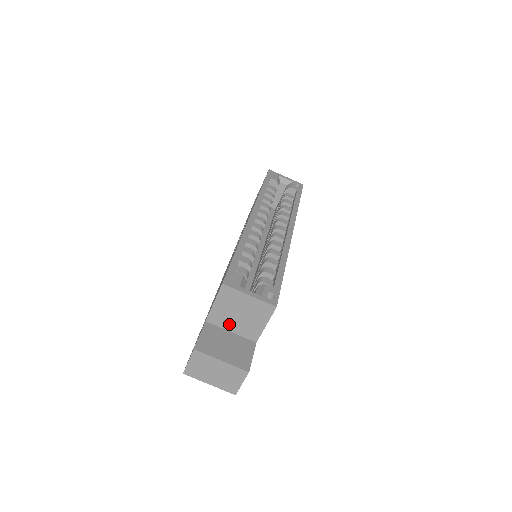
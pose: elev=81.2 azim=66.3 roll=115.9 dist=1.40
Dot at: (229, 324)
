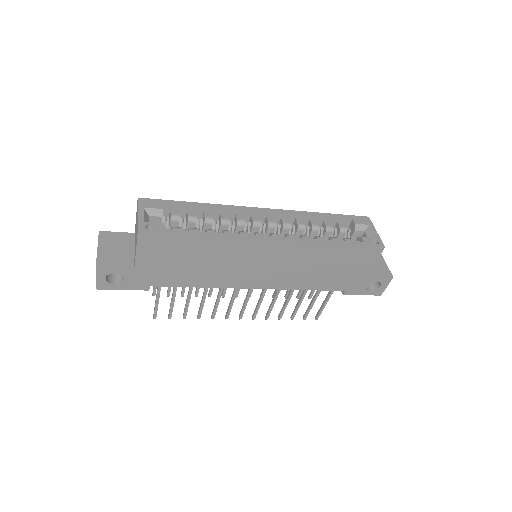
Dot at: occluded
